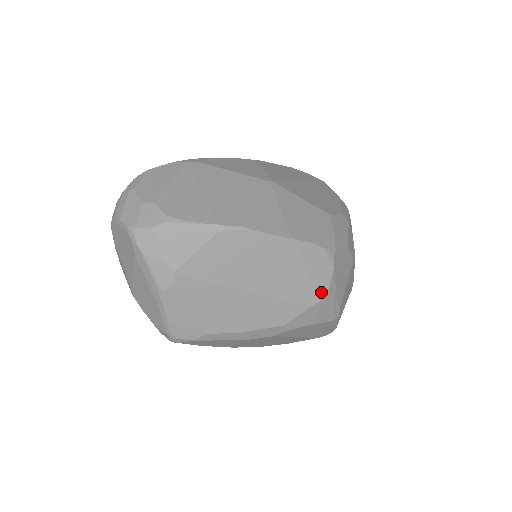
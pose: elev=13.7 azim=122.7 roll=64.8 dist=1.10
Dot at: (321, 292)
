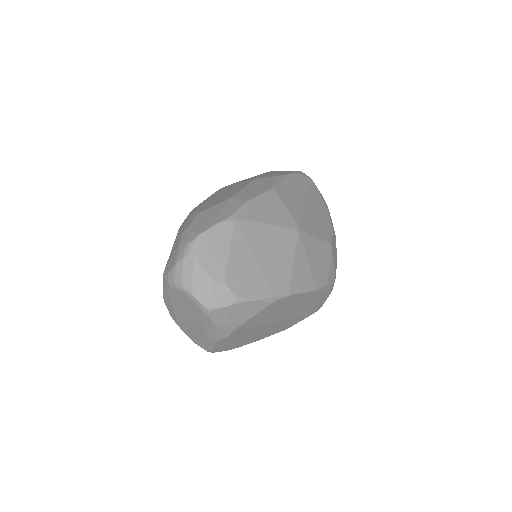
Dot at: (319, 307)
